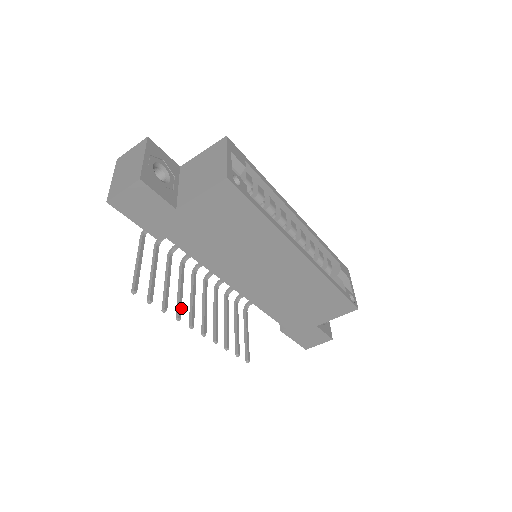
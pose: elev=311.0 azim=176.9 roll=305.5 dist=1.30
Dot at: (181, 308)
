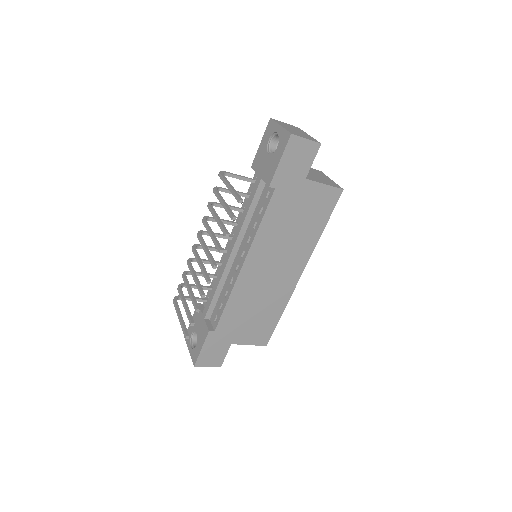
Dot at: (219, 246)
